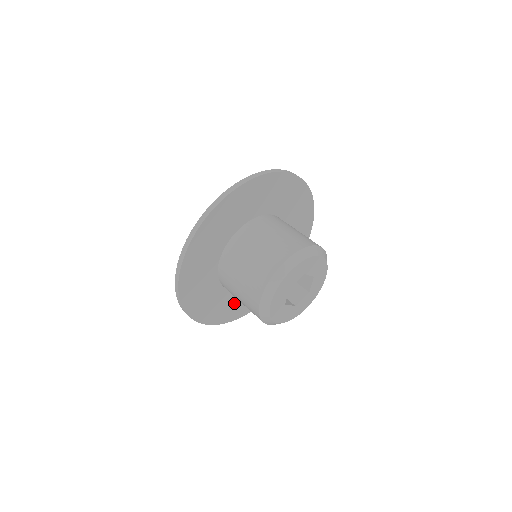
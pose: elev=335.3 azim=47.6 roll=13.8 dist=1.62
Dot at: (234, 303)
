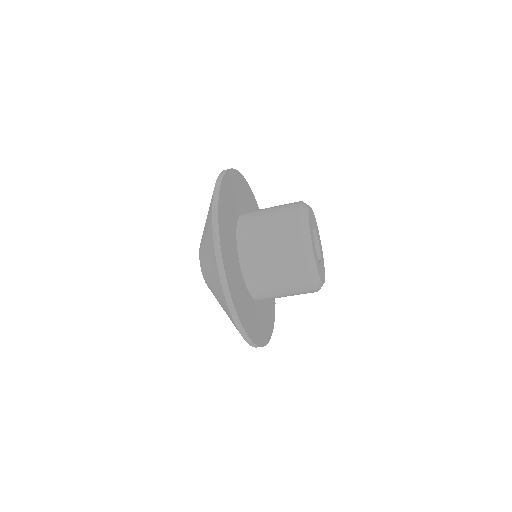
Dot at: (250, 313)
